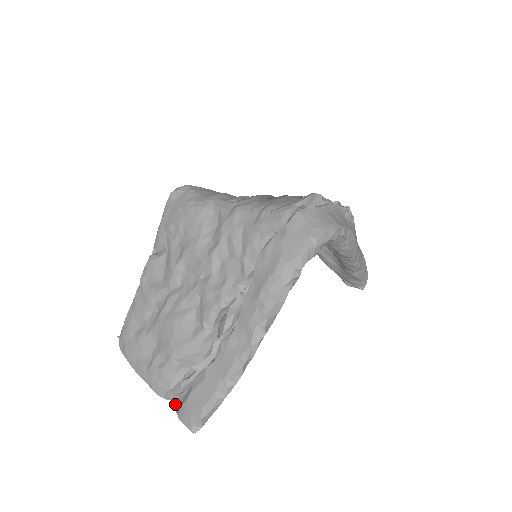
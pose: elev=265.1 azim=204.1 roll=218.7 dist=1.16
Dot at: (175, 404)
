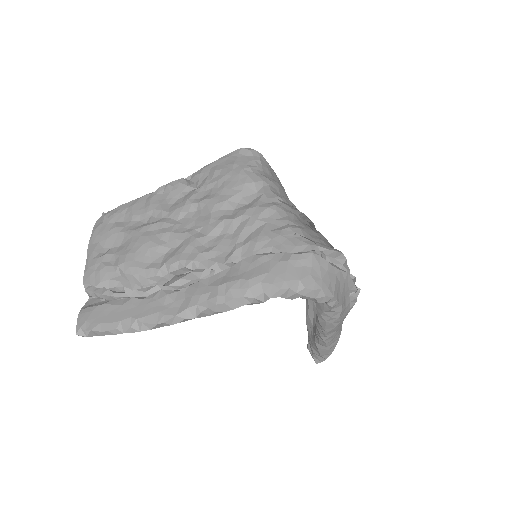
Dot at: (88, 301)
